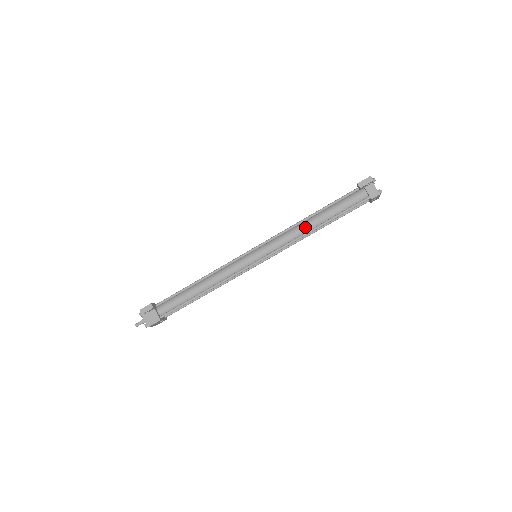
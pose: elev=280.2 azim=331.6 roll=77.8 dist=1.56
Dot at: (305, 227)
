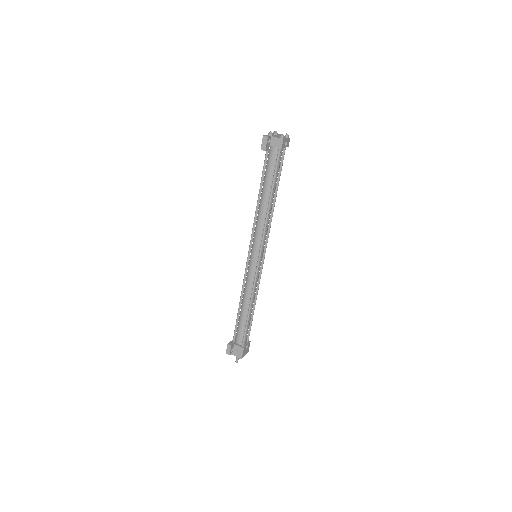
Dot at: (263, 210)
